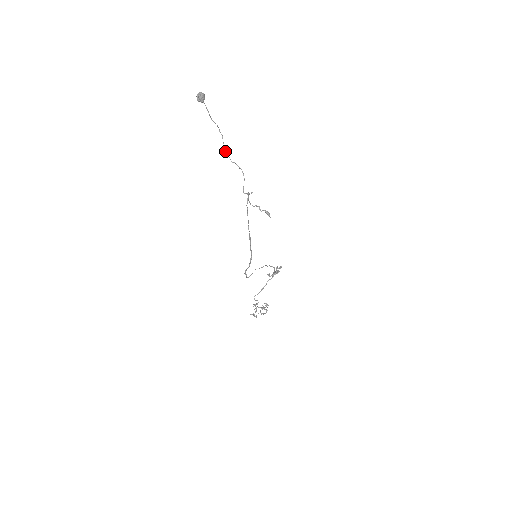
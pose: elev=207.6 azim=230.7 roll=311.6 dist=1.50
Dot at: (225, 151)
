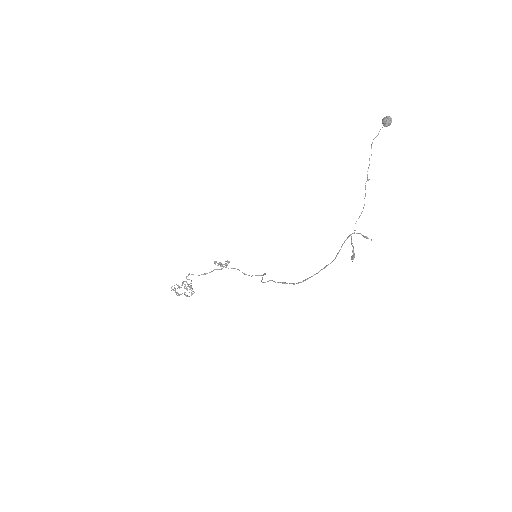
Dot at: occluded
